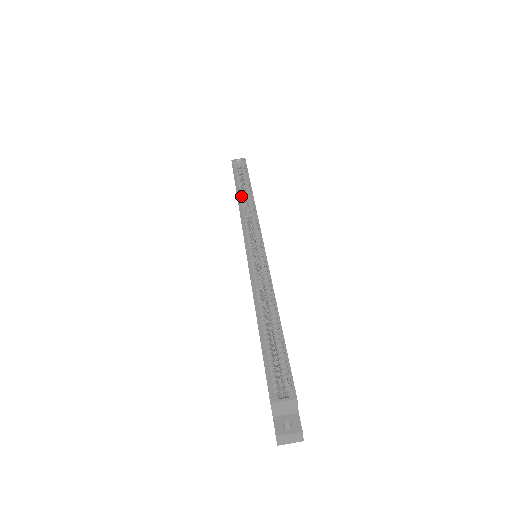
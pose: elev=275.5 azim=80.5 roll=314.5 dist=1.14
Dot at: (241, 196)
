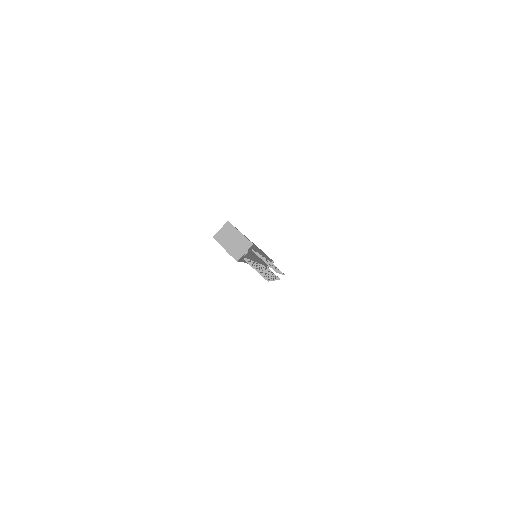
Dot at: occluded
